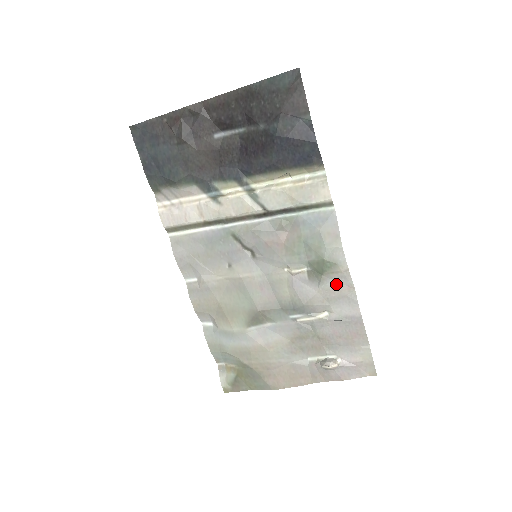
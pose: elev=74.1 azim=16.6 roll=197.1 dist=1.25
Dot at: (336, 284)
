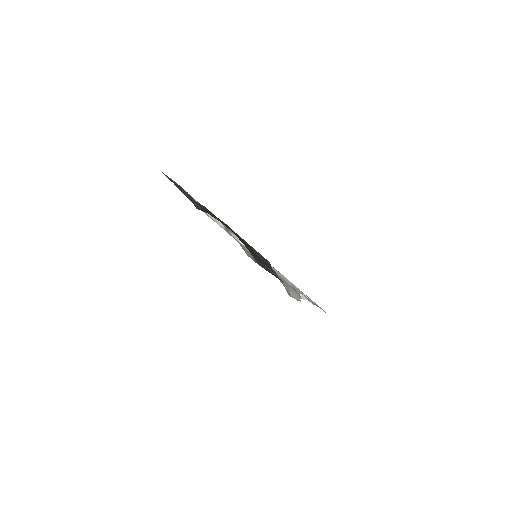
Dot at: occluded
